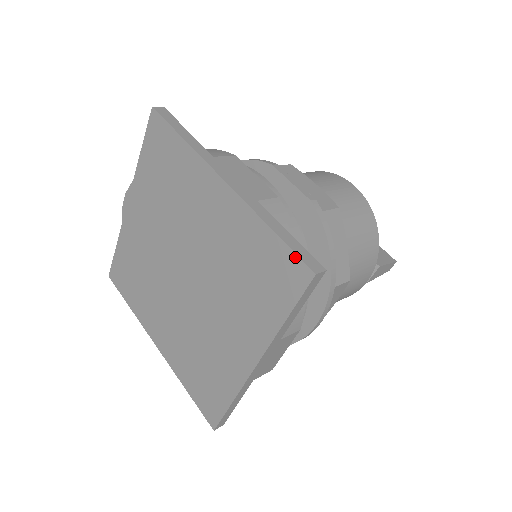
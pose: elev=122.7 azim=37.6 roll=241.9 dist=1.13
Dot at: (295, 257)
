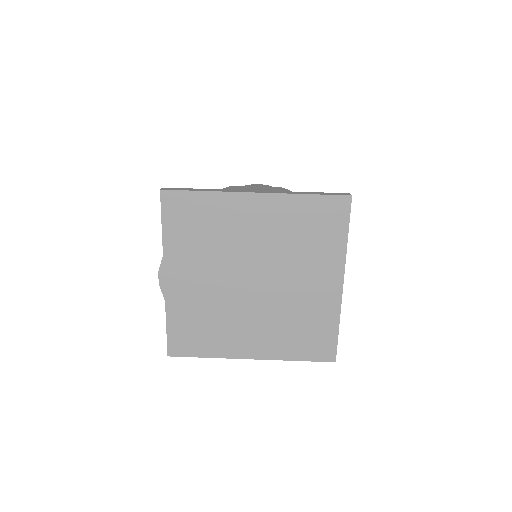
Dot at: (334, 197)
